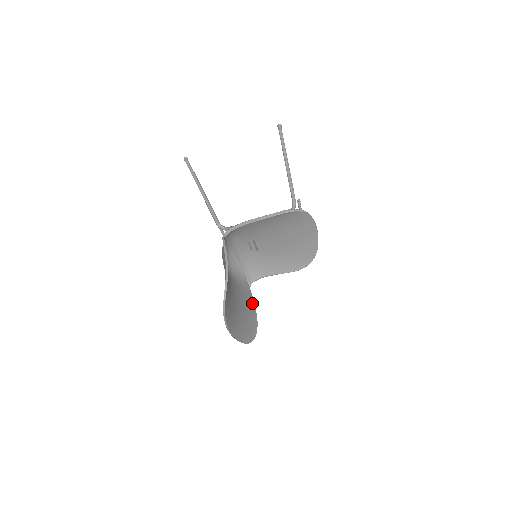
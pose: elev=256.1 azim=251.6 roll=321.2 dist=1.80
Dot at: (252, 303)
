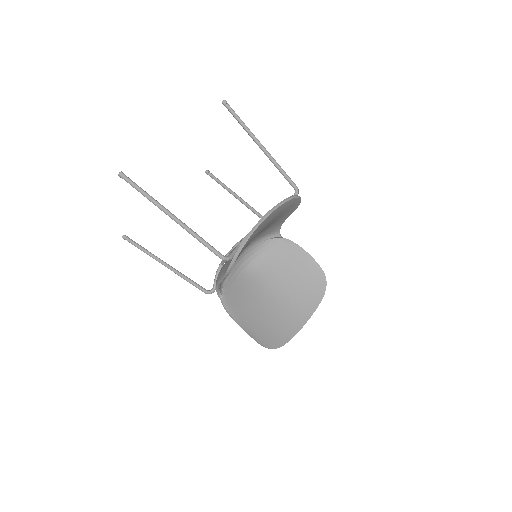
Dot at: (297, 251)
